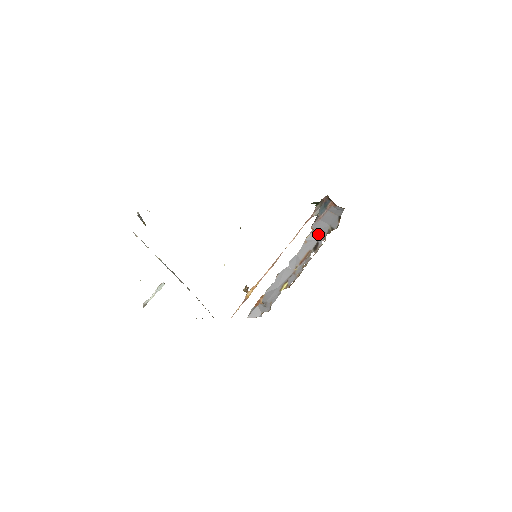
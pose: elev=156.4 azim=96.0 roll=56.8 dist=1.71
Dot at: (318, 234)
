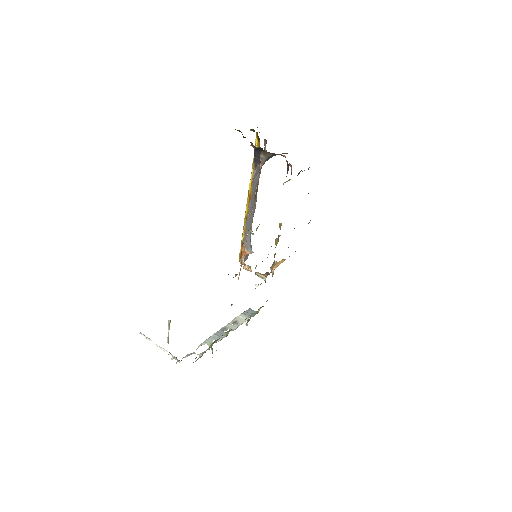
Dot at: occluded
